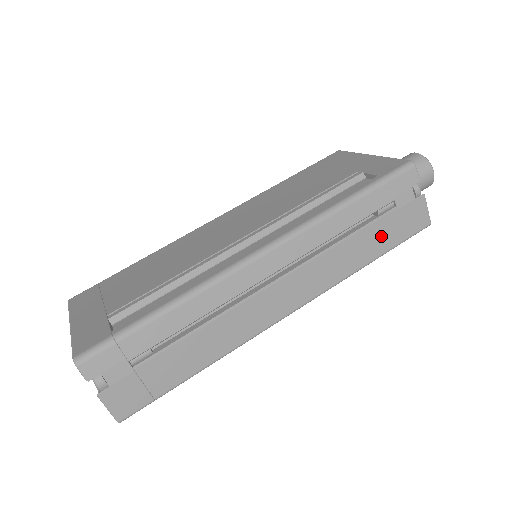
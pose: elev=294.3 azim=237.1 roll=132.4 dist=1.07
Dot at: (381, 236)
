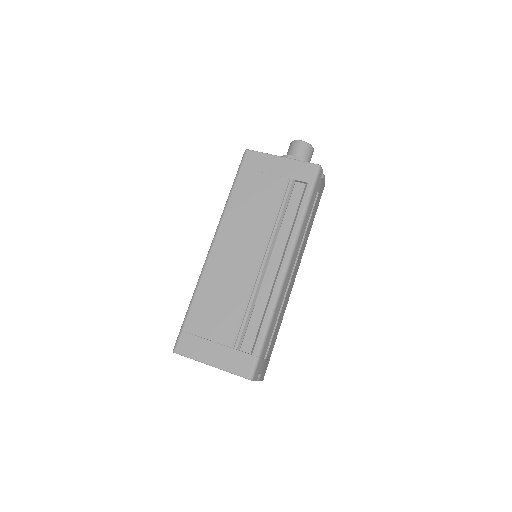
Dot at: (315, 211)
